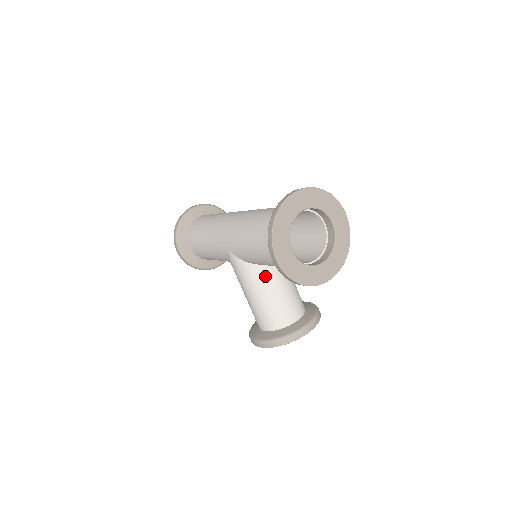
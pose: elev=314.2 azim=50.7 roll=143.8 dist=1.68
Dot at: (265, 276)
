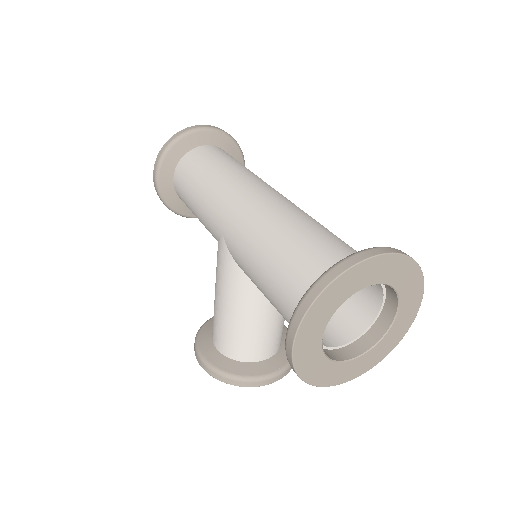
Dot at: (255, 296)
